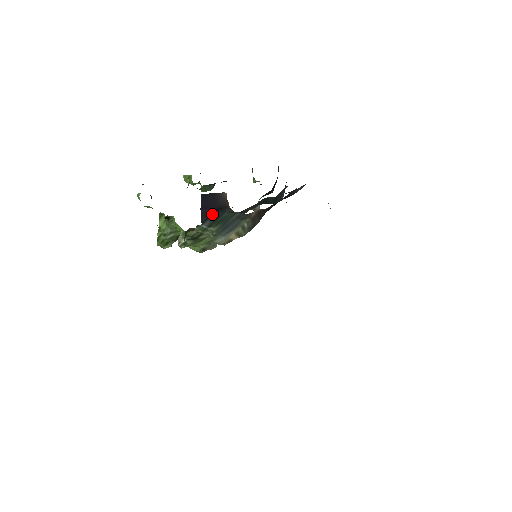
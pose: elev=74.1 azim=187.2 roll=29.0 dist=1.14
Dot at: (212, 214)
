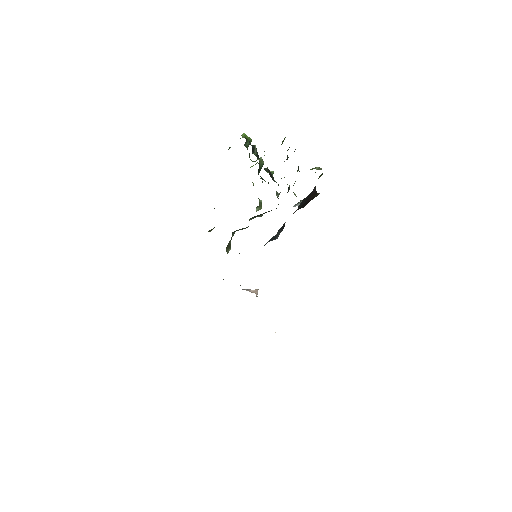
Dot at: occluded
